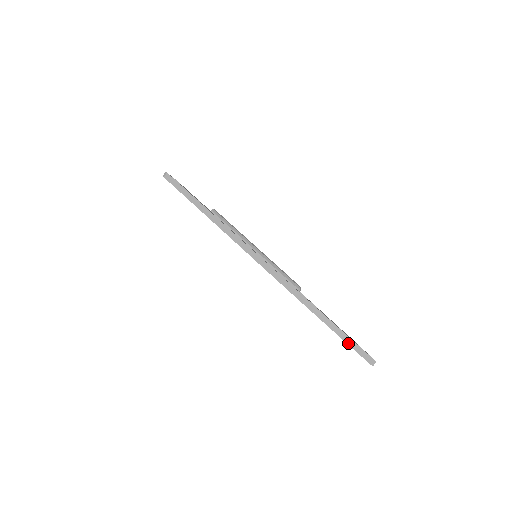
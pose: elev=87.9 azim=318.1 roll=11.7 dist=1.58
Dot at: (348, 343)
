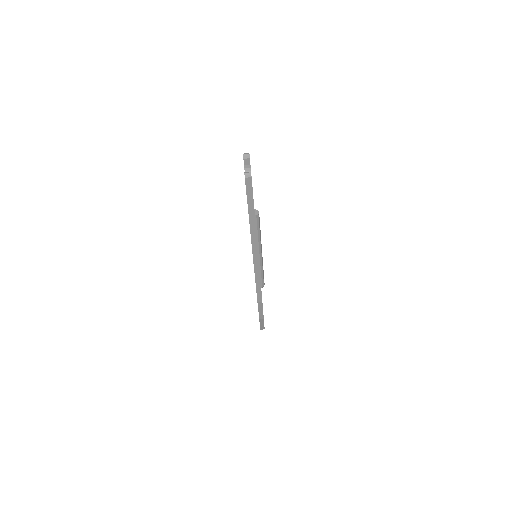
Dot at: (260, 322)
